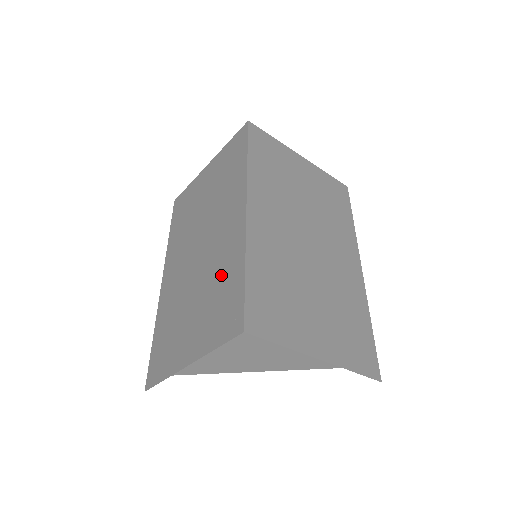
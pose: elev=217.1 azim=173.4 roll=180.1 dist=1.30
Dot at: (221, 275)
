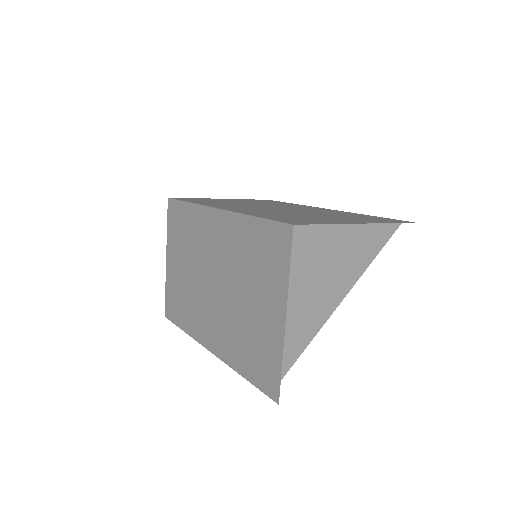
Dot at: (244, 251)
